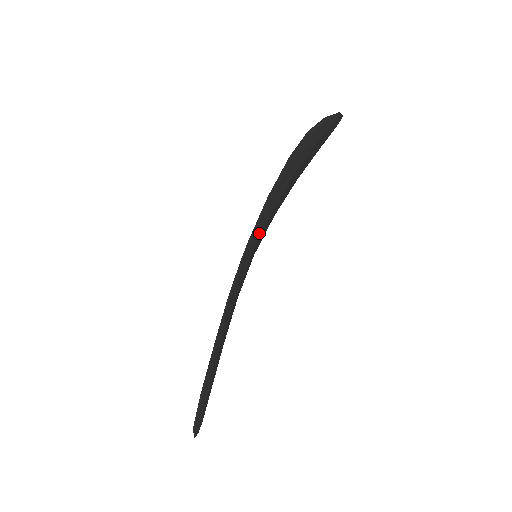
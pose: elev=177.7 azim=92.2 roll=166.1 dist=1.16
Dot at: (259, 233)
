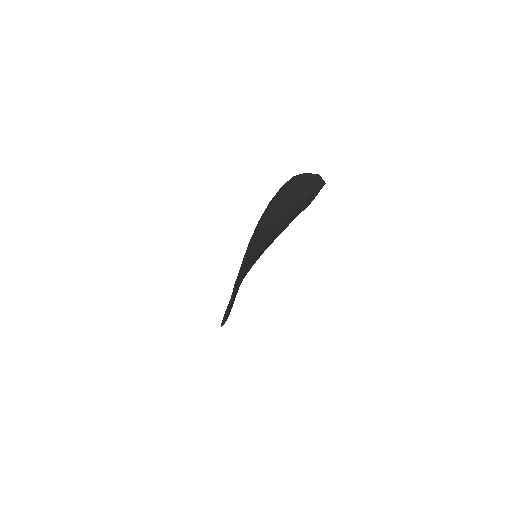
Dot at: occluded
